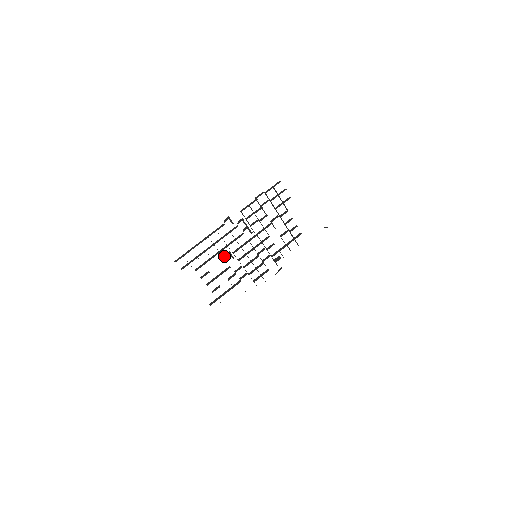
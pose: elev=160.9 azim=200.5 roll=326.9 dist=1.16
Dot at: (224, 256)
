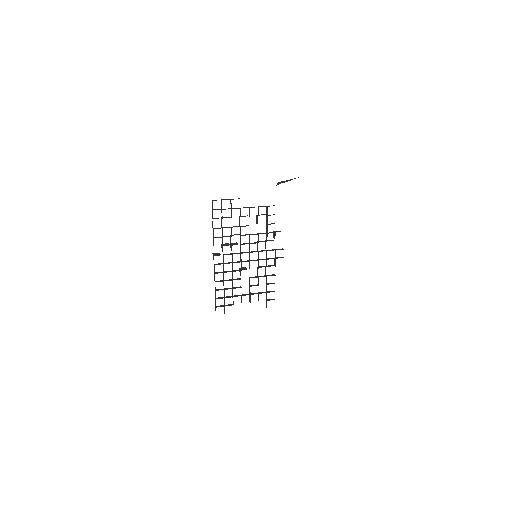
Dot at: (240, 275)
